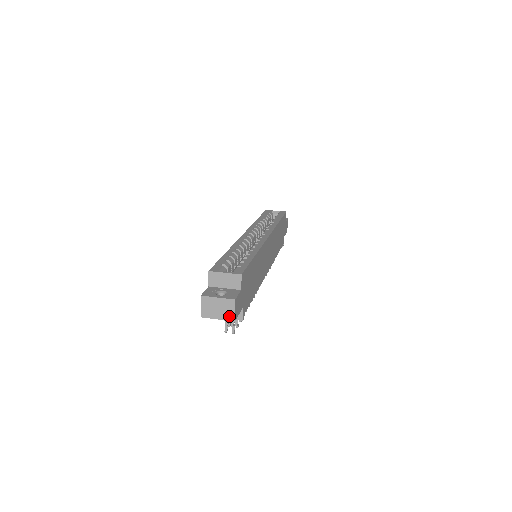
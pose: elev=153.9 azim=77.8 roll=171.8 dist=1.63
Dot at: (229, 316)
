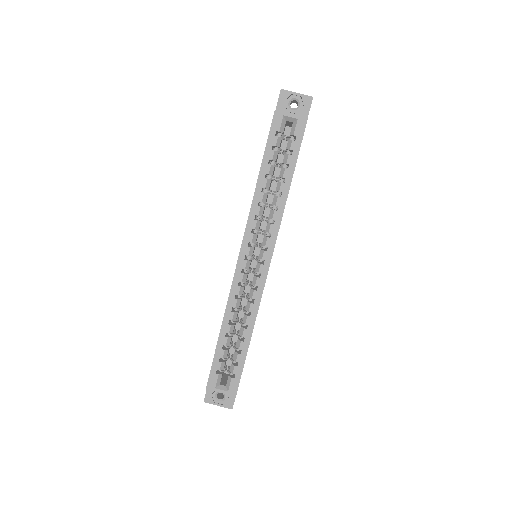
Dot at: occluded
